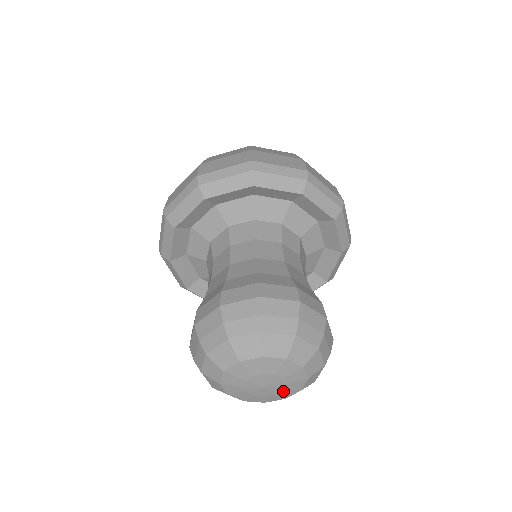
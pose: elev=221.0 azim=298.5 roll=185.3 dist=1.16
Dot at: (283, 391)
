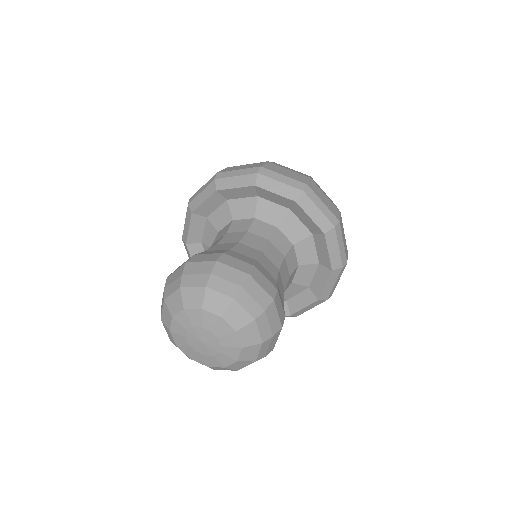
Dot at: (220, 355)
